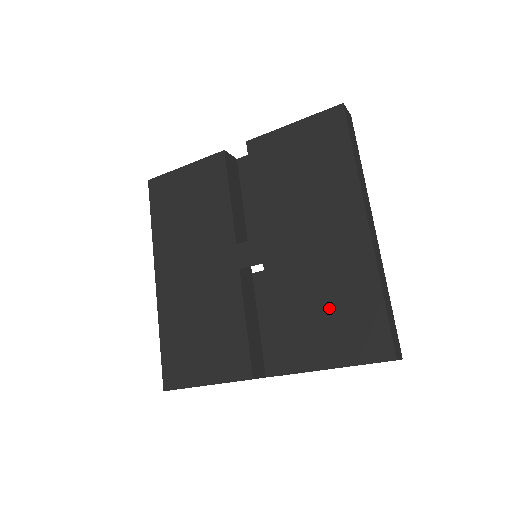
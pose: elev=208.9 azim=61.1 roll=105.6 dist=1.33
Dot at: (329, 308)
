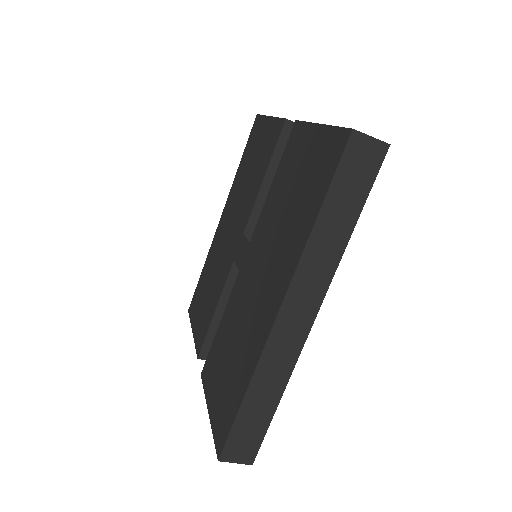
Dot at: (230, 361)
